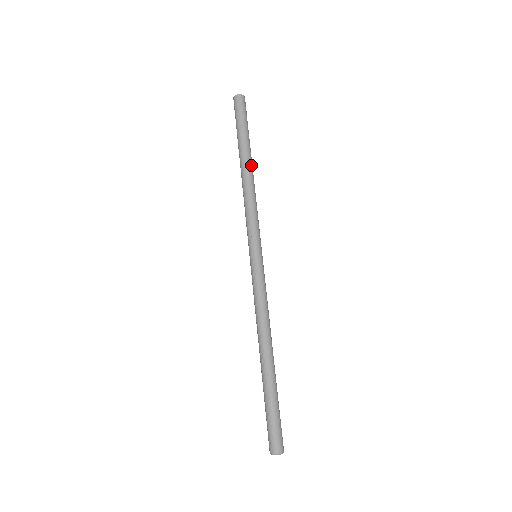
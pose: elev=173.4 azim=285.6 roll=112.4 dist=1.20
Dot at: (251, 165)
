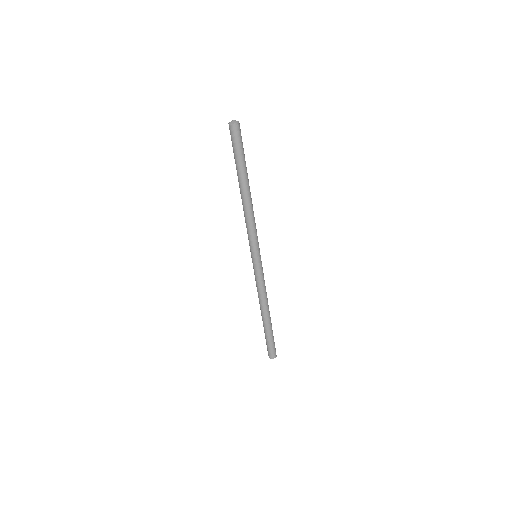
Dot at: occluded
